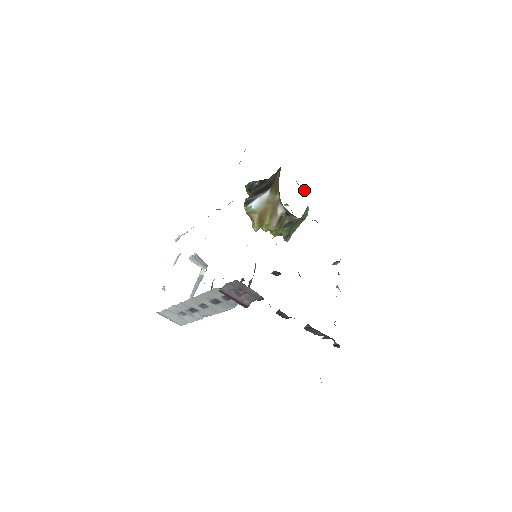
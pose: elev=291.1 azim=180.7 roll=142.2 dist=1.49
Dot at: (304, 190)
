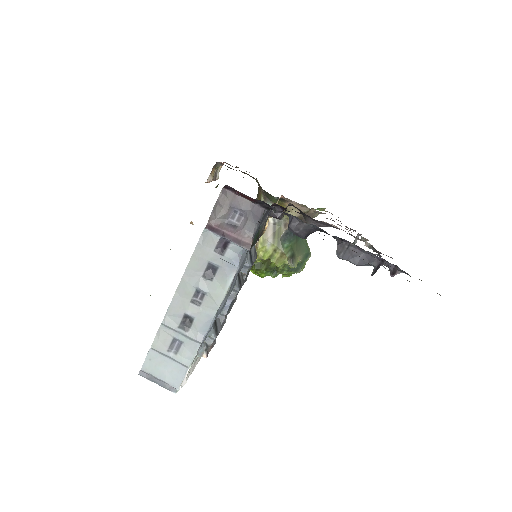
Dot at: occluded
